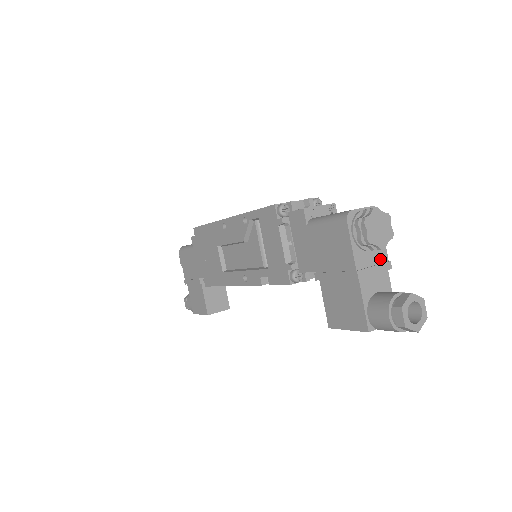
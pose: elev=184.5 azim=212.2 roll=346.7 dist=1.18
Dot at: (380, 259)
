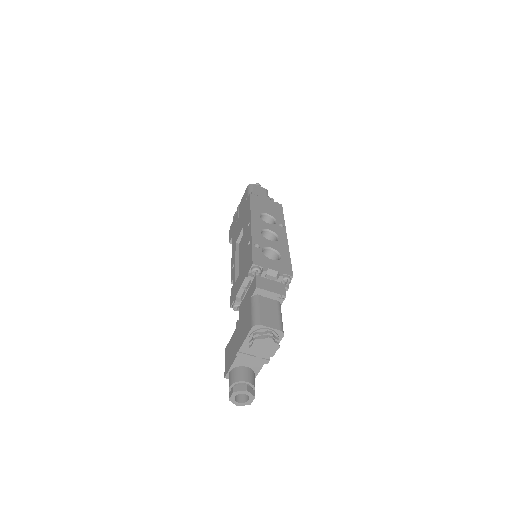
Dot at: occluded
